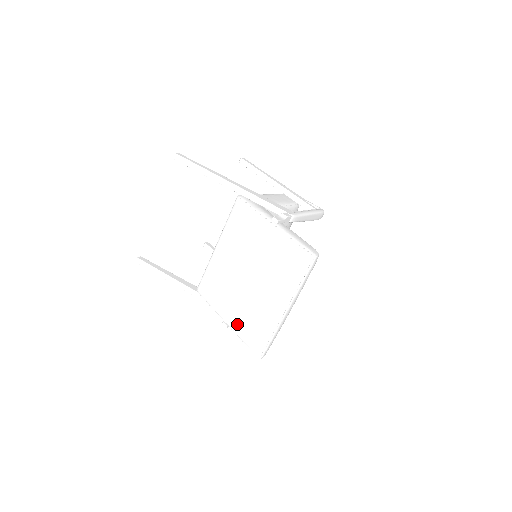
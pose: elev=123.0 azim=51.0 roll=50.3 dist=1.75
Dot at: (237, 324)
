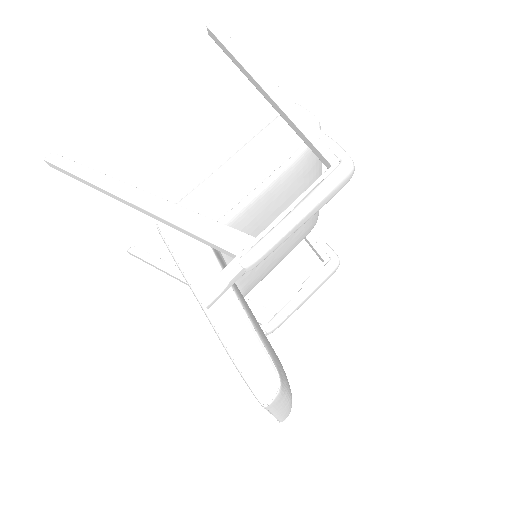
Dot at: occluded
